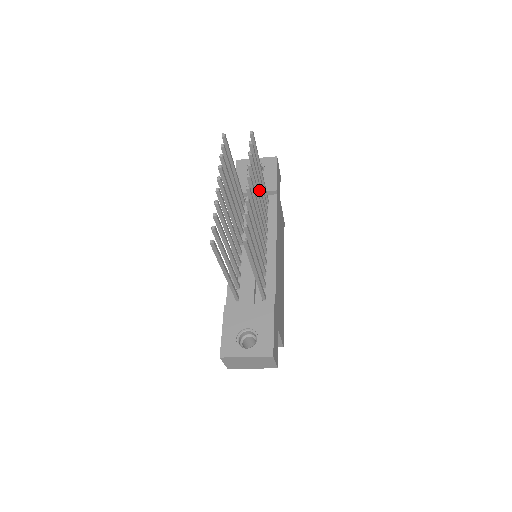
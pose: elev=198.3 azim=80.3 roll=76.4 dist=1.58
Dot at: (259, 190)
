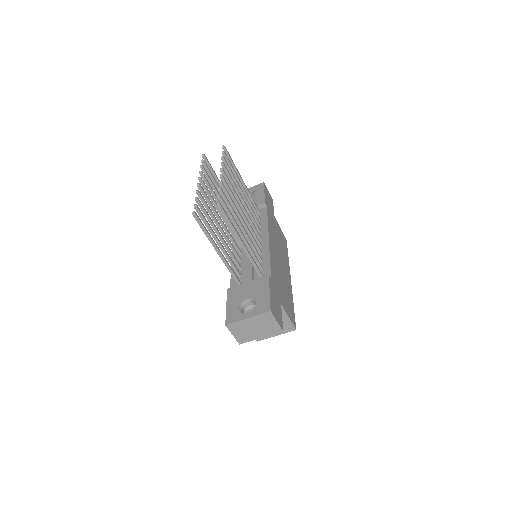
Dot at: (242, 193)
